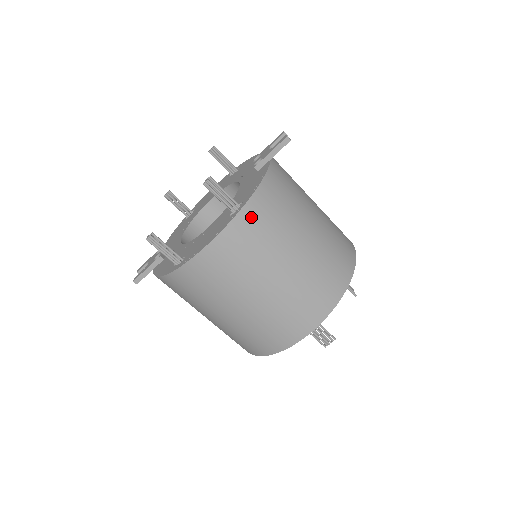
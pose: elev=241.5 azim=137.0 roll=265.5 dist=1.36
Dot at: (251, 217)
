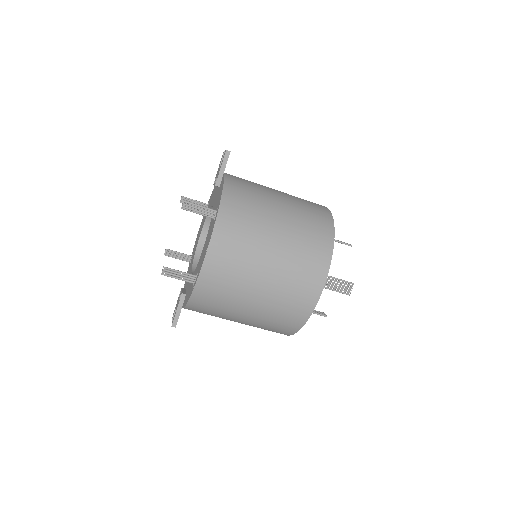
Dot at: (229, 213)
